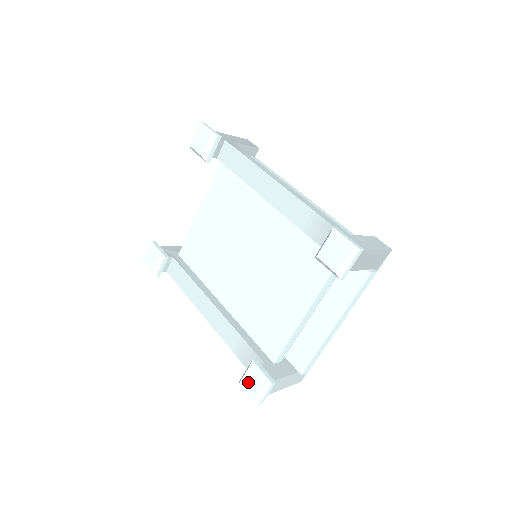
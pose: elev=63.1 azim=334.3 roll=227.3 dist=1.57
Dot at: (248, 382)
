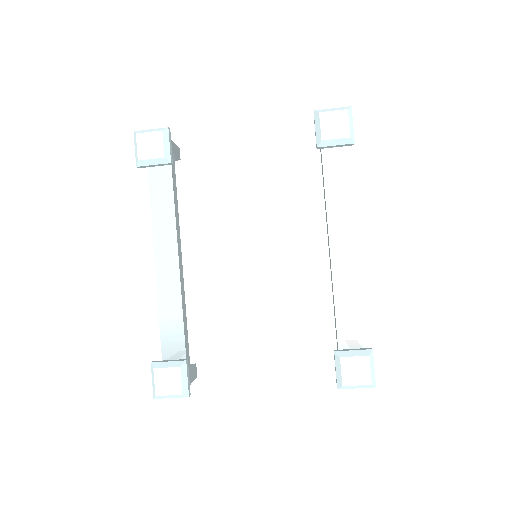
Dot at: (166, 377)
